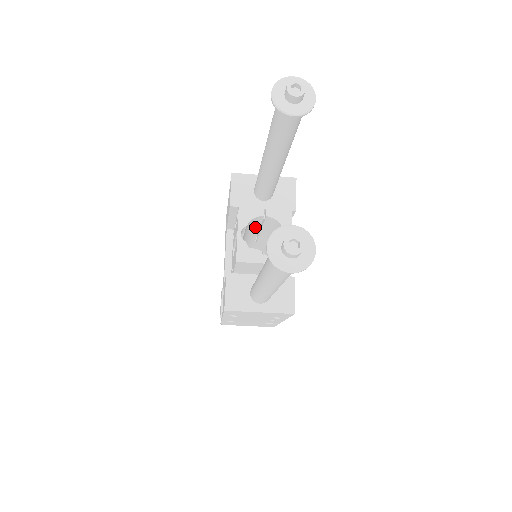
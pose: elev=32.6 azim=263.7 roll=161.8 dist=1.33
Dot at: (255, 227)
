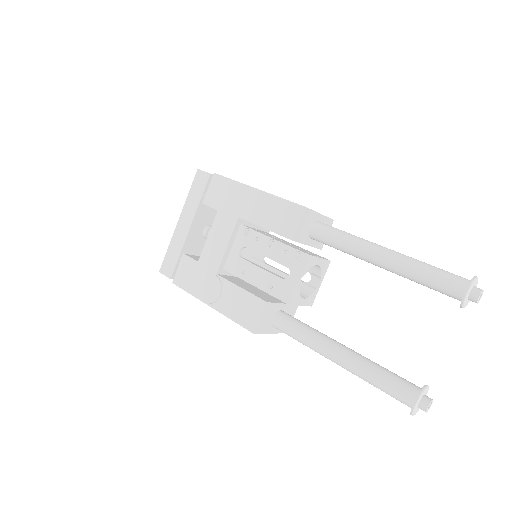
Dot at: occluded
